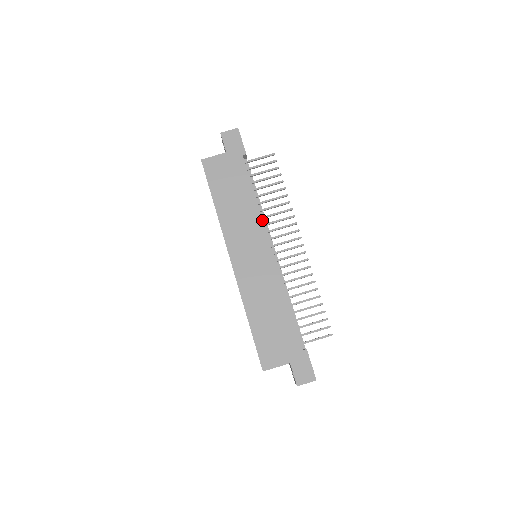
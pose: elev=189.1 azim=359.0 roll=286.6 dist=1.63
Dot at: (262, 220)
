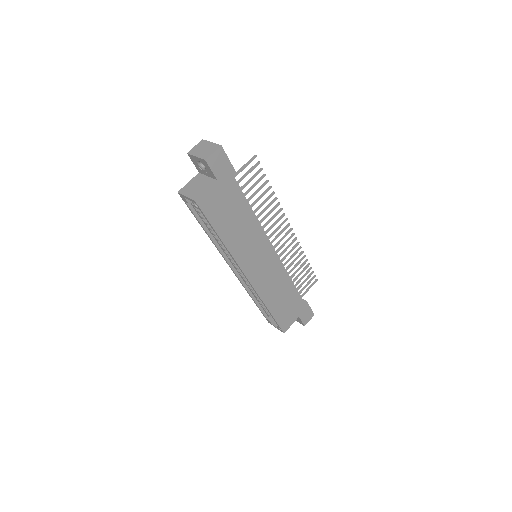
Dot at: (263, 230)
